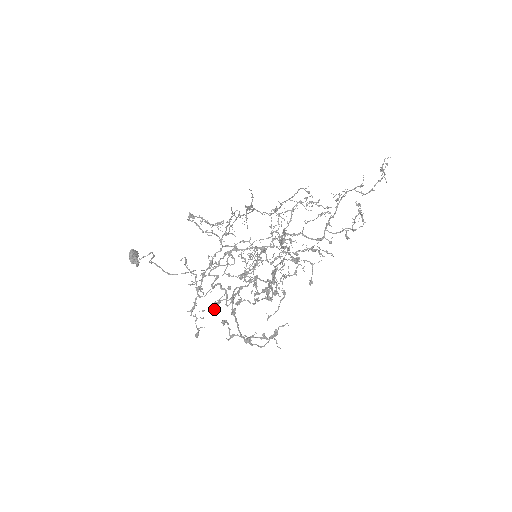
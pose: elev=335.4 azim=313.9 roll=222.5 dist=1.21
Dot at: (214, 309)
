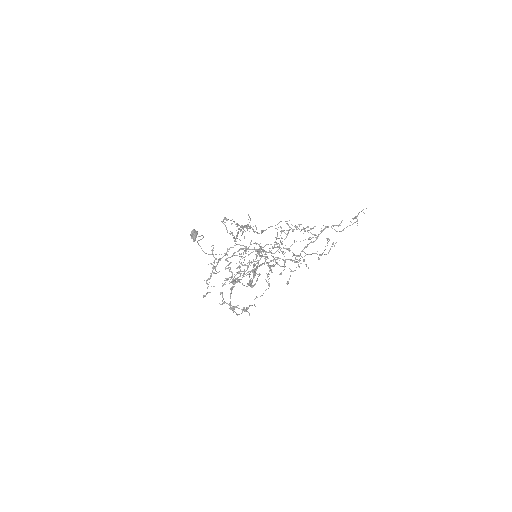
Dot at: occluded
